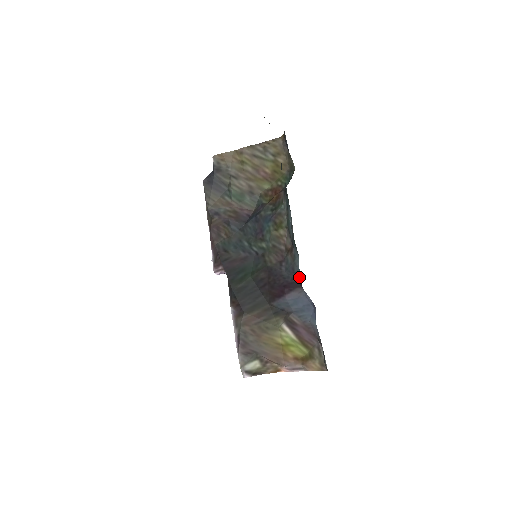
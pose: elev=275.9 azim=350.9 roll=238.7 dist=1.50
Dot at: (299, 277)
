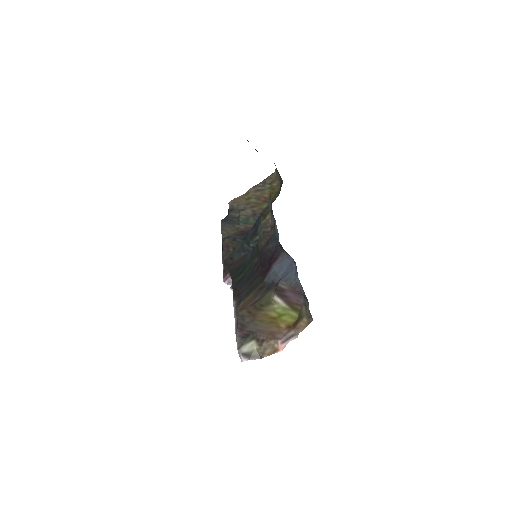
Dot at: (278, 239)
